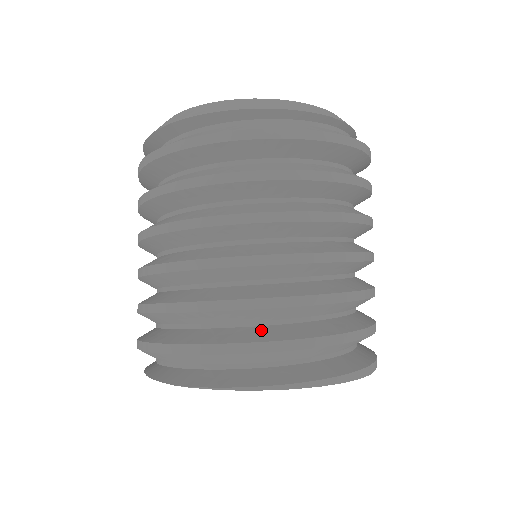
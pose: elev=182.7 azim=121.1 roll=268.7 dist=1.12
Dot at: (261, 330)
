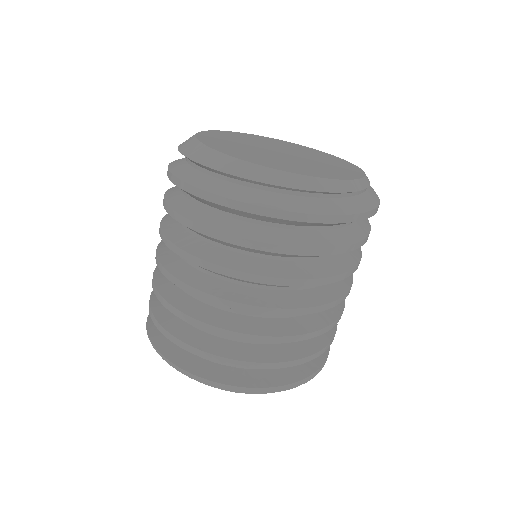
Dot at: (169, 315)
